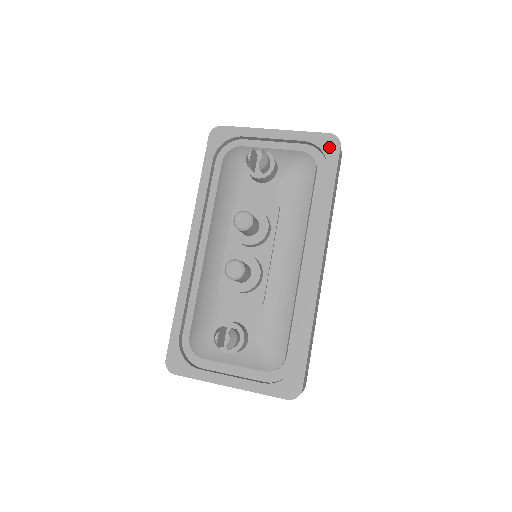
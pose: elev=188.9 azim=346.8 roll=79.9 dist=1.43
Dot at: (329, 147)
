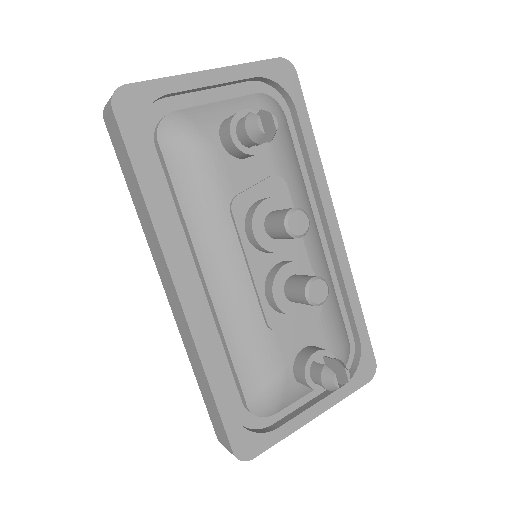
Dot at: (286, 78)
